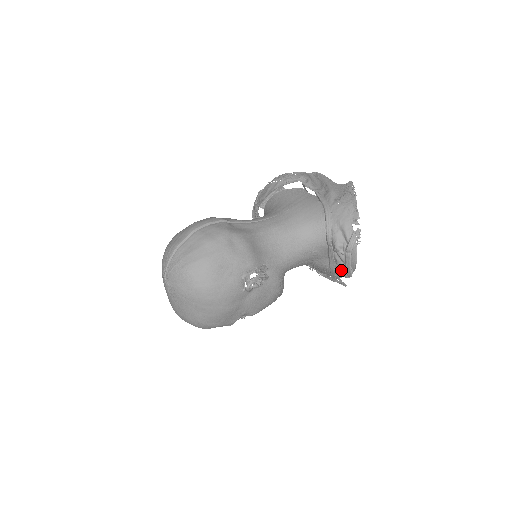
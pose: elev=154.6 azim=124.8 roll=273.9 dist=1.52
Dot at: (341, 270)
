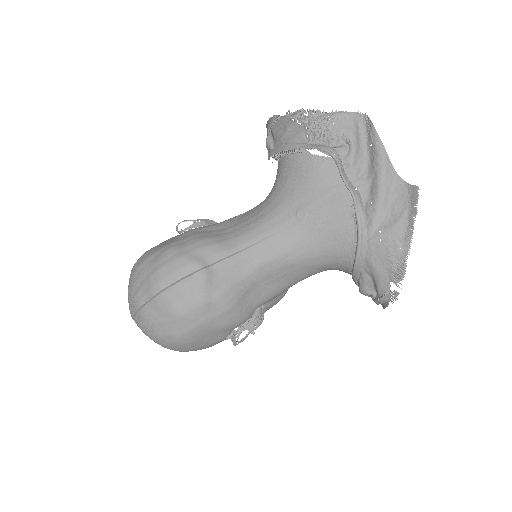
Dot at: occluded
